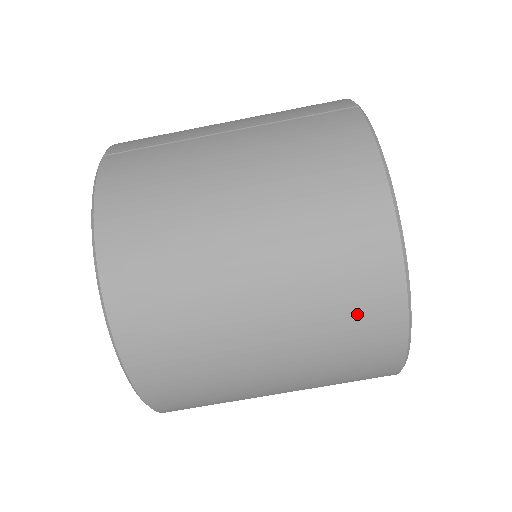
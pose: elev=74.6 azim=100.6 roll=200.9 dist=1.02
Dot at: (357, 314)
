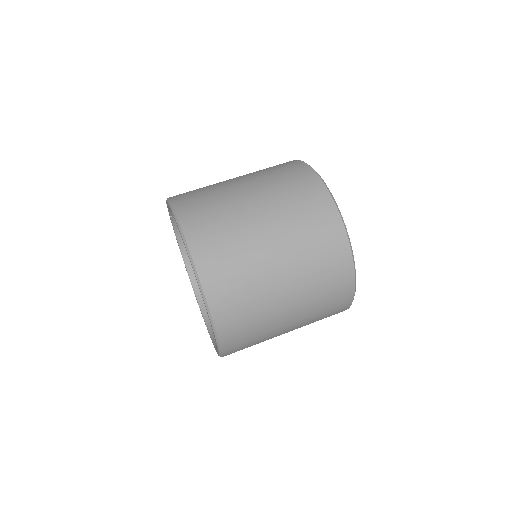
Dot at: (299, 187)
